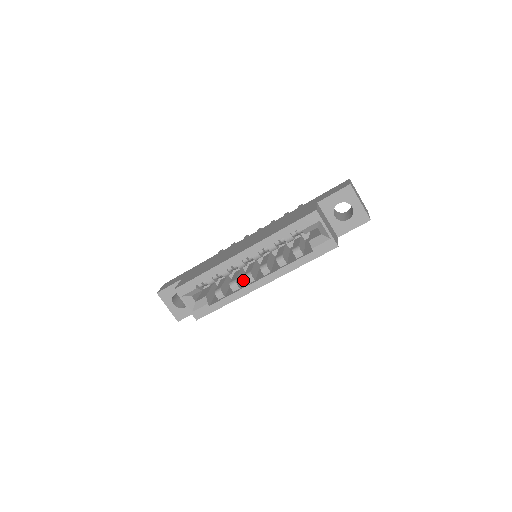
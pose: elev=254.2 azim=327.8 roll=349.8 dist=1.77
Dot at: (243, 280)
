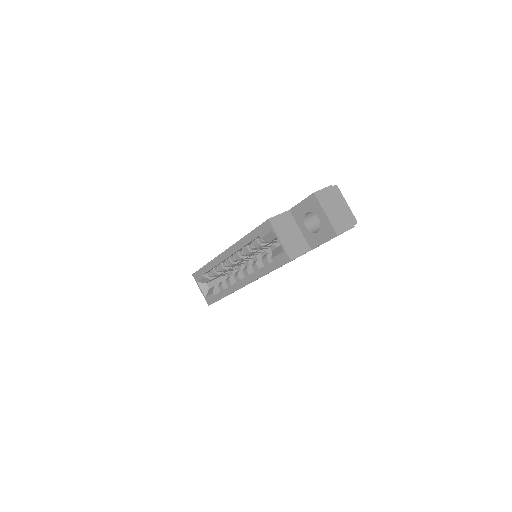
Dot at: occluded
